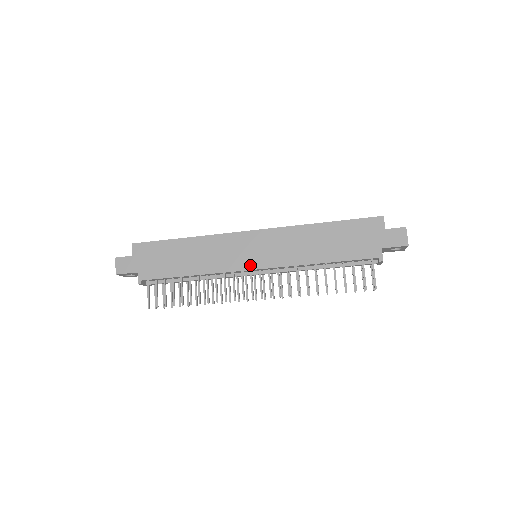
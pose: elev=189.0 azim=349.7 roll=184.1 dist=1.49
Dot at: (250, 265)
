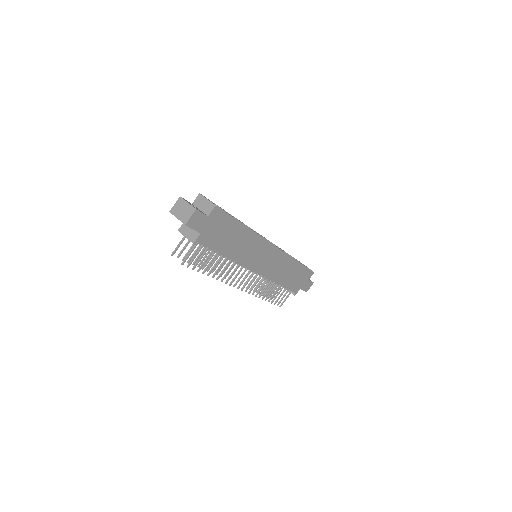
Dot at: (256, 268)
